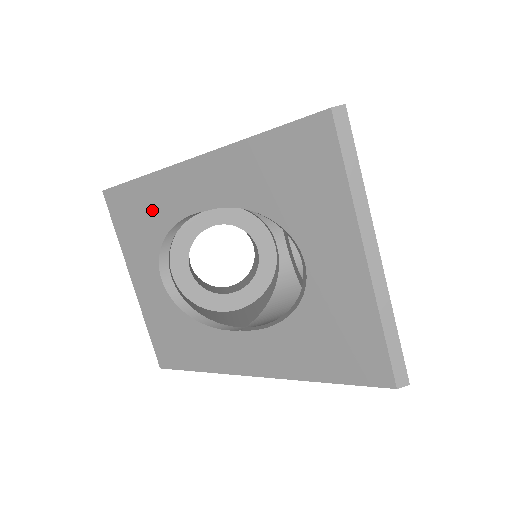
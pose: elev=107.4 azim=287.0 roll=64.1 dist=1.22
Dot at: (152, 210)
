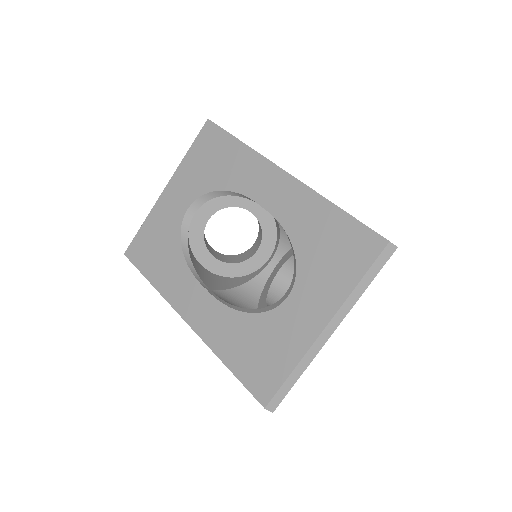
Dot at: (229, 167)
